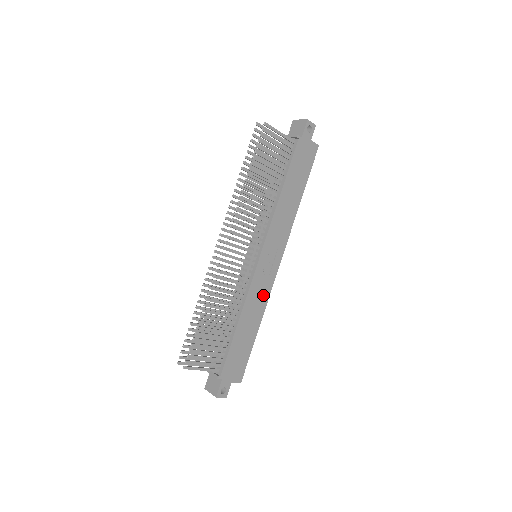
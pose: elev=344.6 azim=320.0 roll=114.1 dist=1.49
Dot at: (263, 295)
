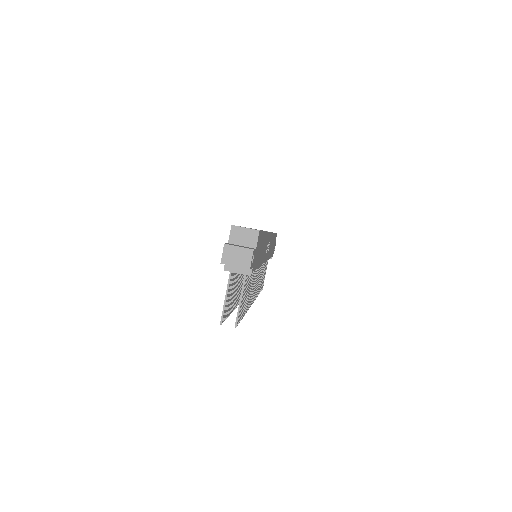
Dot at: (271, 241)
